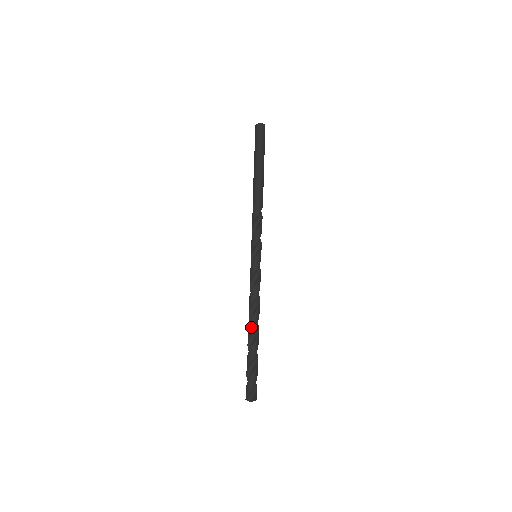
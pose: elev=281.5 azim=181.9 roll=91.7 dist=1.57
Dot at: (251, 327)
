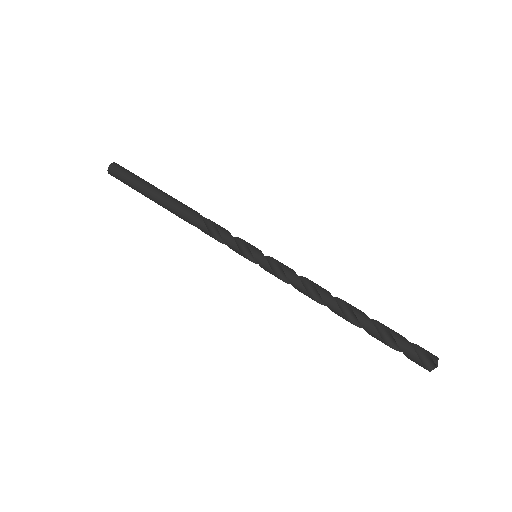
Dot at: (338, 314)
